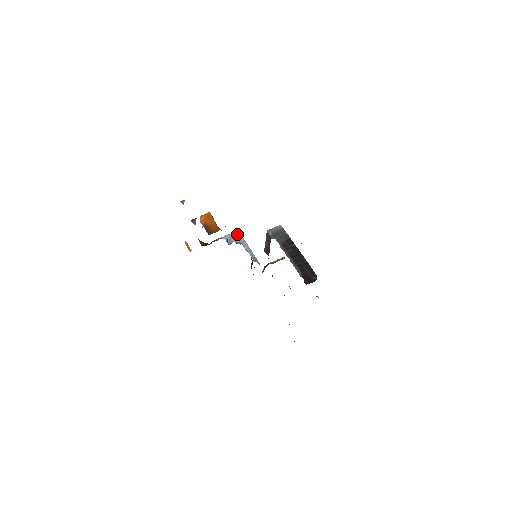
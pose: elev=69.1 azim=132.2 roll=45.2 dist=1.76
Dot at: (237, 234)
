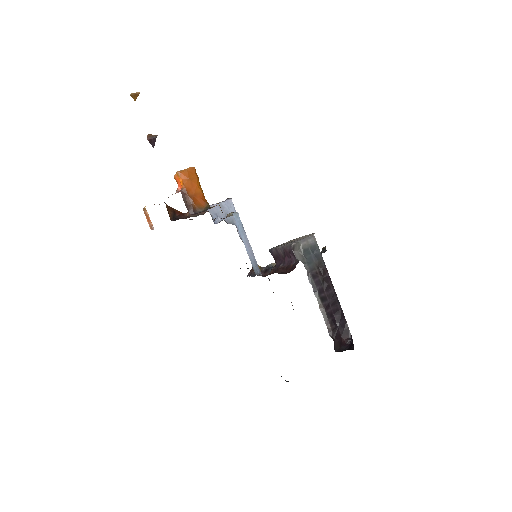
Dot at: (234, 218)
